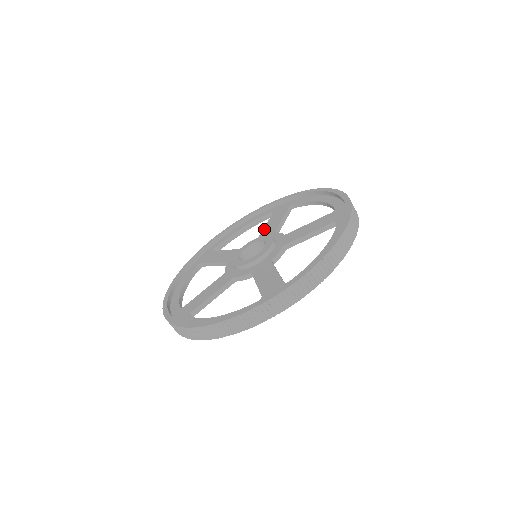
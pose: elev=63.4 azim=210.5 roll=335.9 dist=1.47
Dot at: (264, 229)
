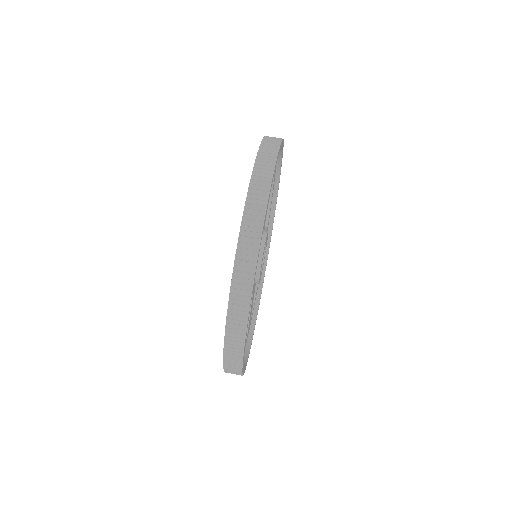
Dot at: occluded
